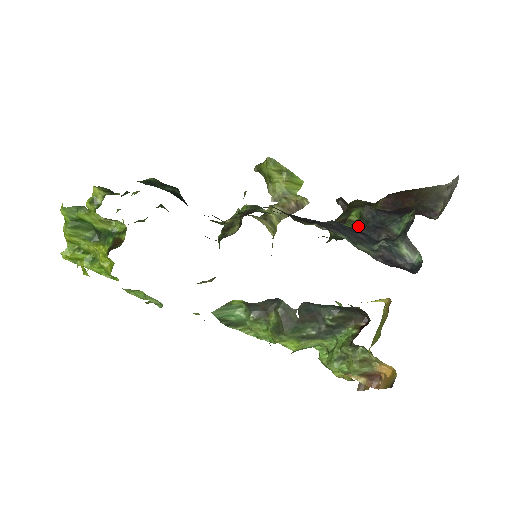
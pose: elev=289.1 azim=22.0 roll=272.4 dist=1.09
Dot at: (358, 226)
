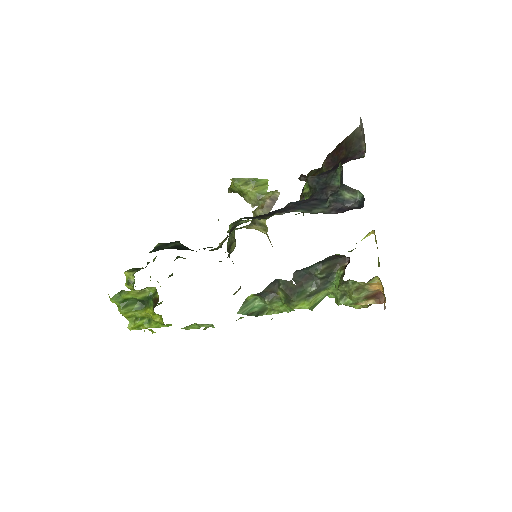
Dot at: (310, 195)
